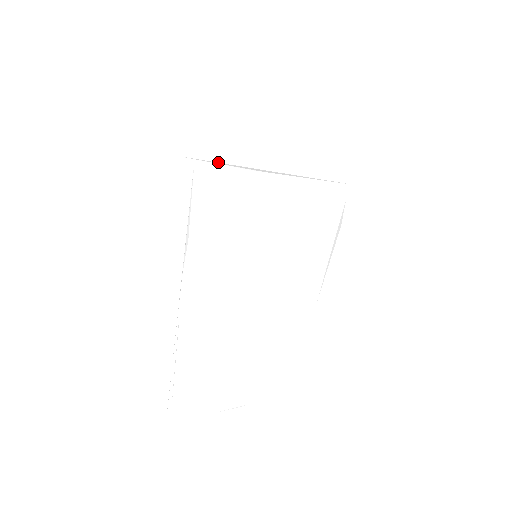
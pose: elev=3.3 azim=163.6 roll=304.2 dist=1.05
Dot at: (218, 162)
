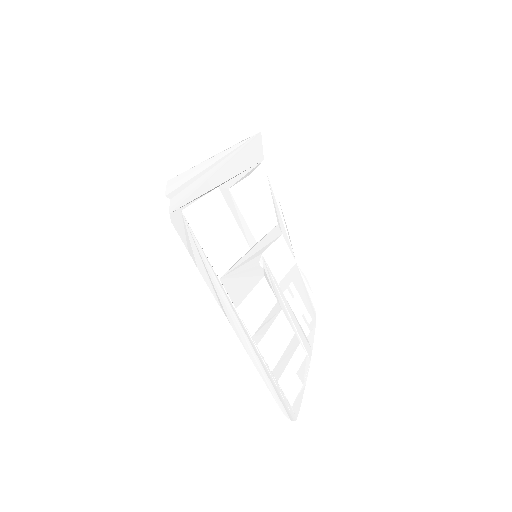
Dot at: (194, 199)
